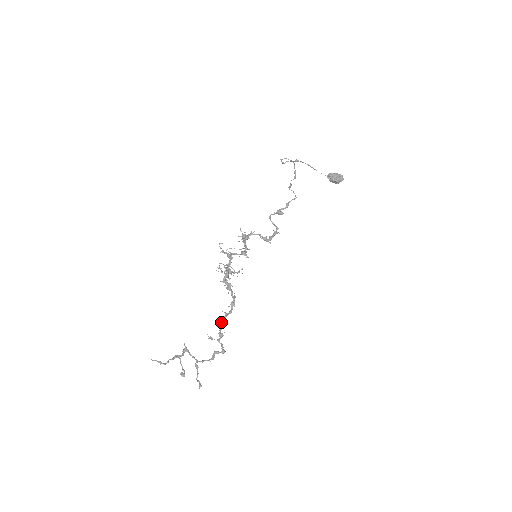
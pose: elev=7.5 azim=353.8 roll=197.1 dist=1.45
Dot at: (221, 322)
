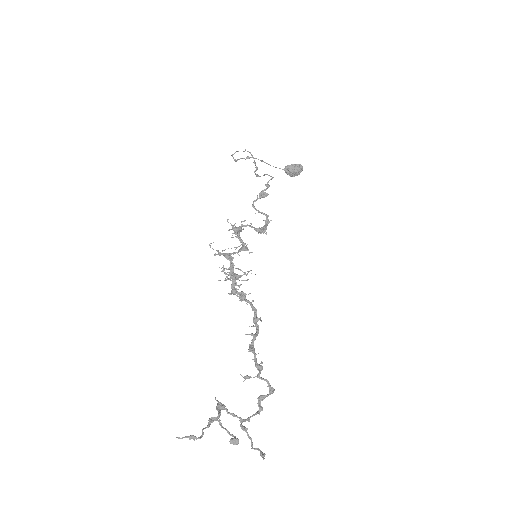
Dot at: (252, 349)
